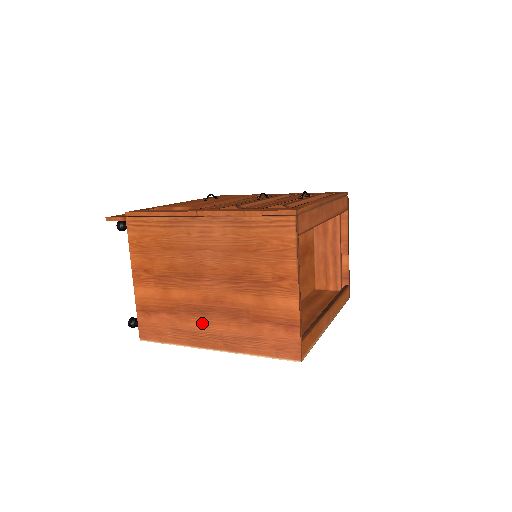
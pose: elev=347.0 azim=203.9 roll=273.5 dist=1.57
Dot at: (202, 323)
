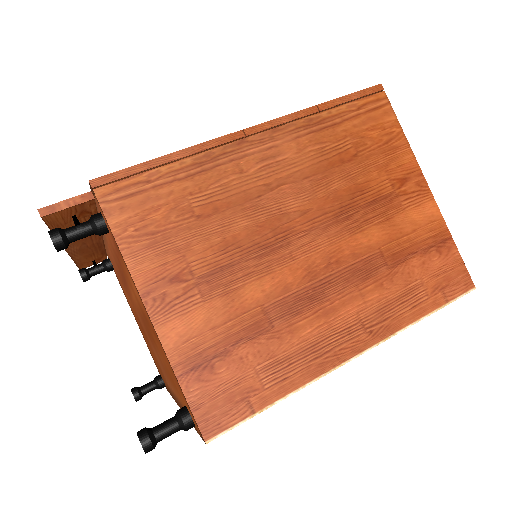
Dot at: (320, 319)
